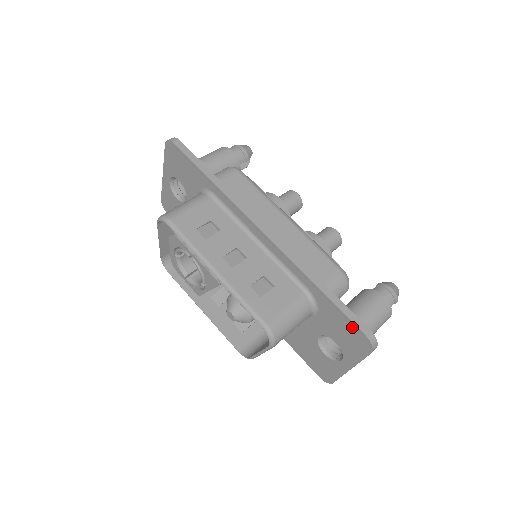
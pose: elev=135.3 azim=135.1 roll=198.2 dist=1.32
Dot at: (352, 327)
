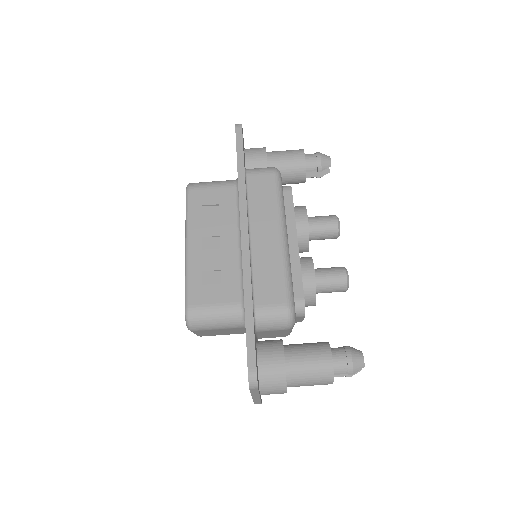
Dot at: (247, 355)
